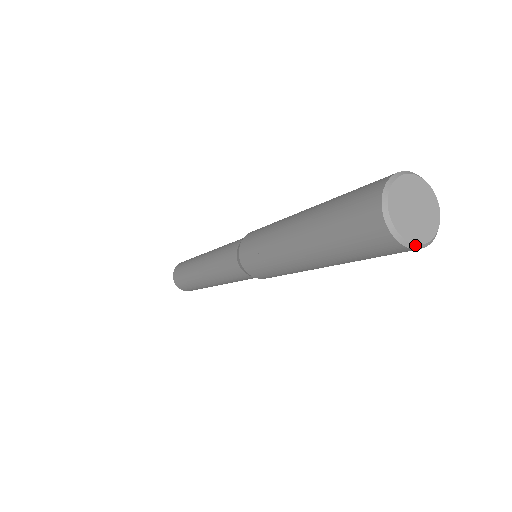
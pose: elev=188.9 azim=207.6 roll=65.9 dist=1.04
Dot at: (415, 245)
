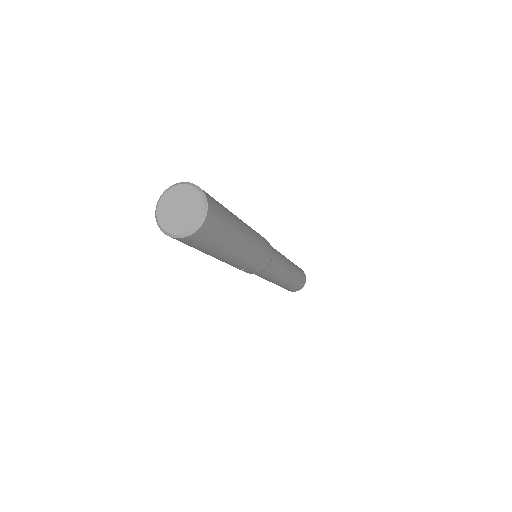
Dot at: (199, 223)
